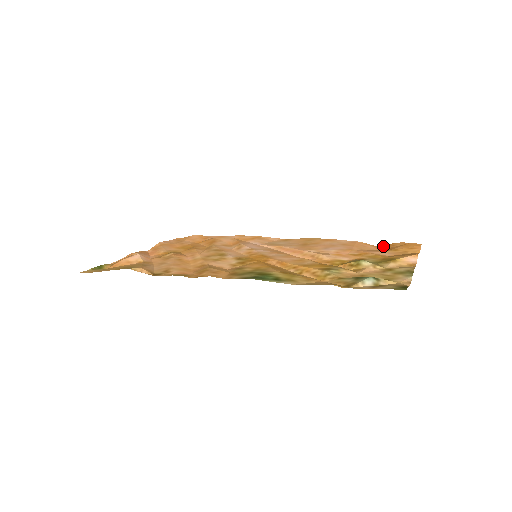
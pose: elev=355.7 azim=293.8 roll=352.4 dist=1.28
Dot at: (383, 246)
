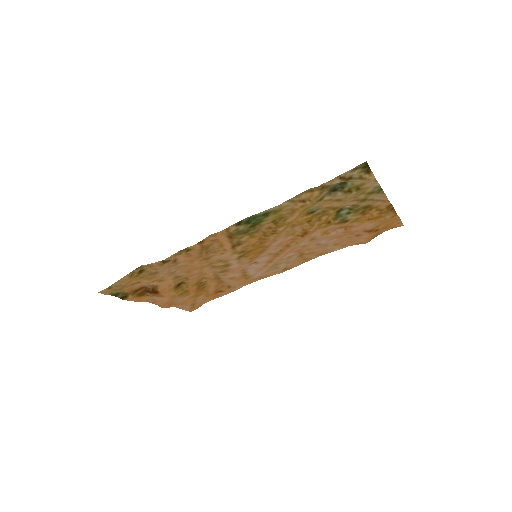
Dot at: (371, 238)
